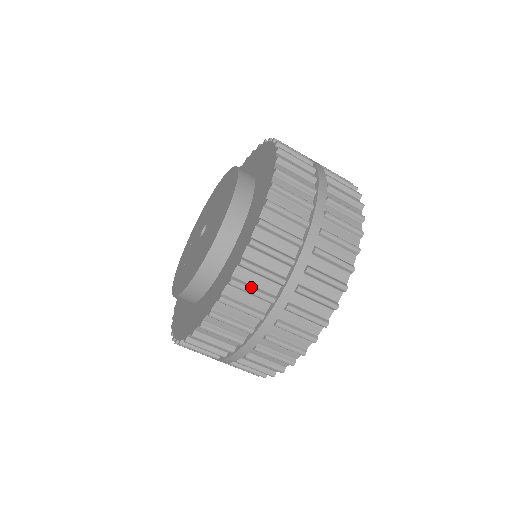
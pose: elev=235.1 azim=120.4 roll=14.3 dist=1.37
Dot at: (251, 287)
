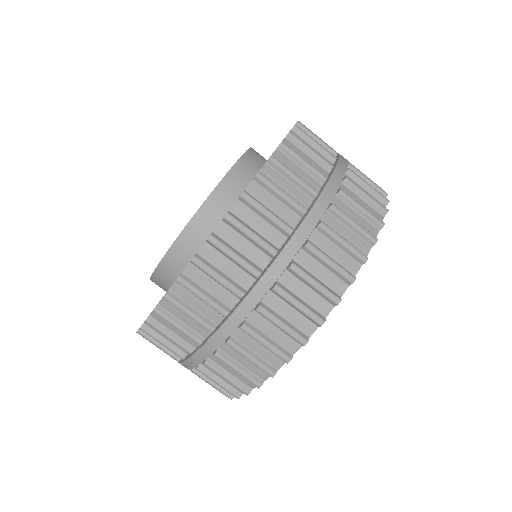
Dot at: (292, 171)
